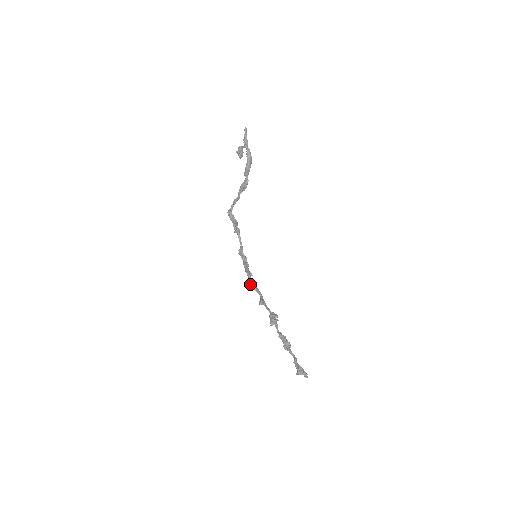
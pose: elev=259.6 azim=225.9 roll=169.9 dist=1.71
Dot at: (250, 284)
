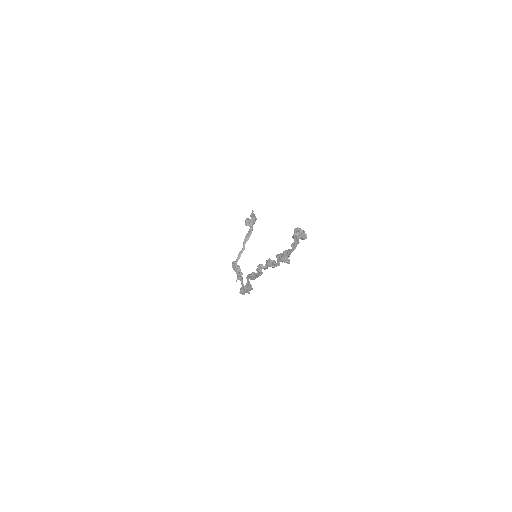
Dot at: (248, 274)
